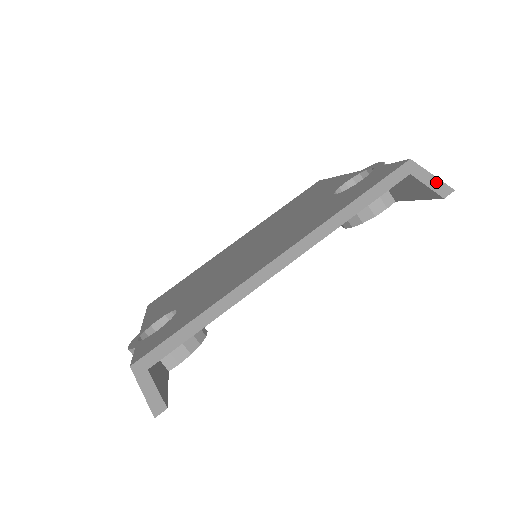
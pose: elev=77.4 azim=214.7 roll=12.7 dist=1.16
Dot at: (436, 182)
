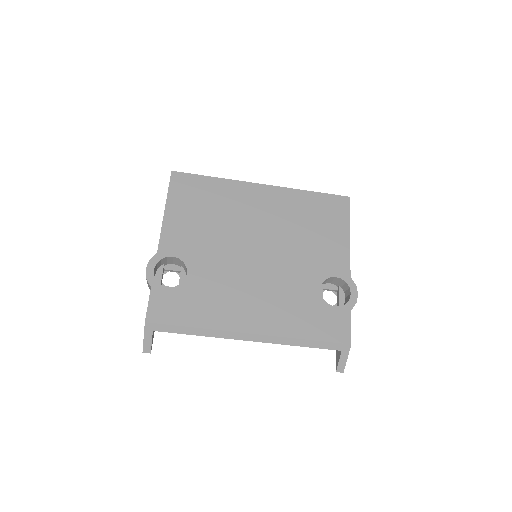
Dot at: (343, 364)
